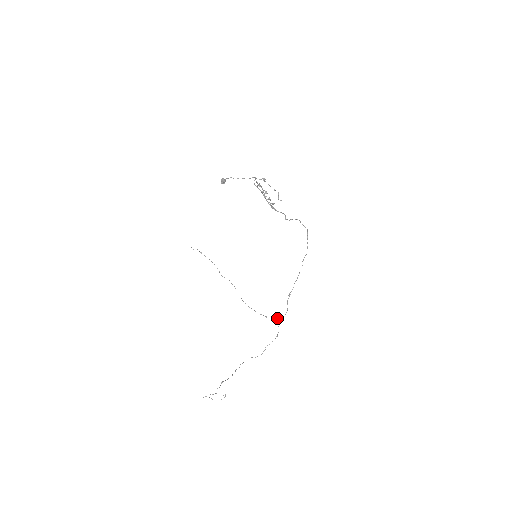
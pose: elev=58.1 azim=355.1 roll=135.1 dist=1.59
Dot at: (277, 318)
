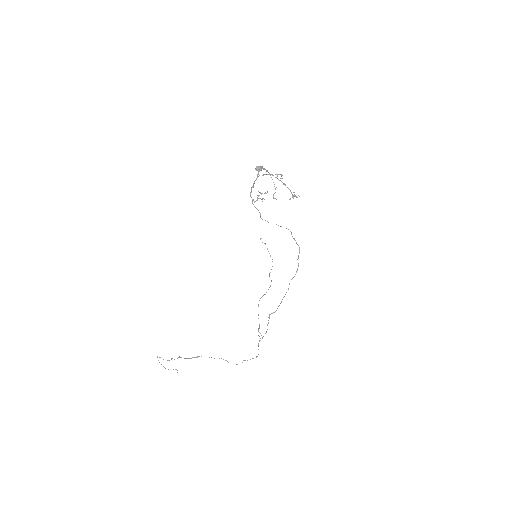
Dot at: (259, 336)
